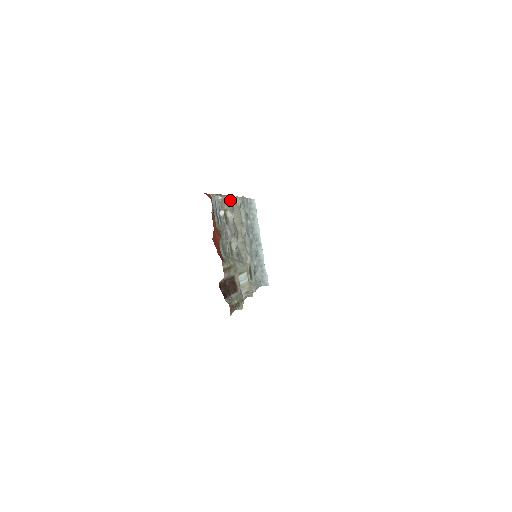
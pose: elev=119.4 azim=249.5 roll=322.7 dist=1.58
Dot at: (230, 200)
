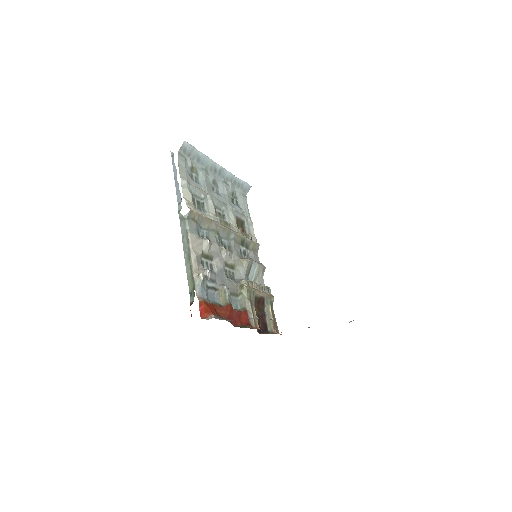
Dot at: (190, 225)
